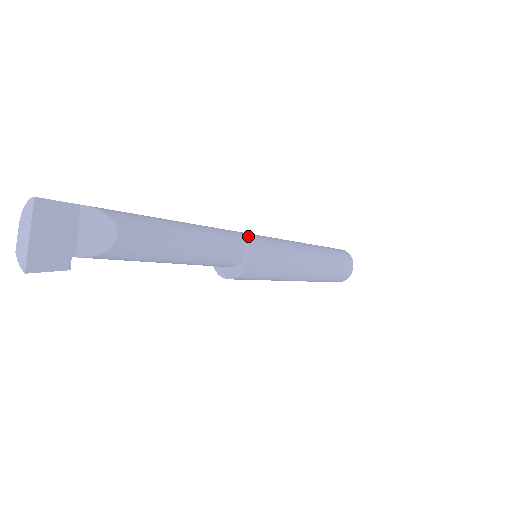
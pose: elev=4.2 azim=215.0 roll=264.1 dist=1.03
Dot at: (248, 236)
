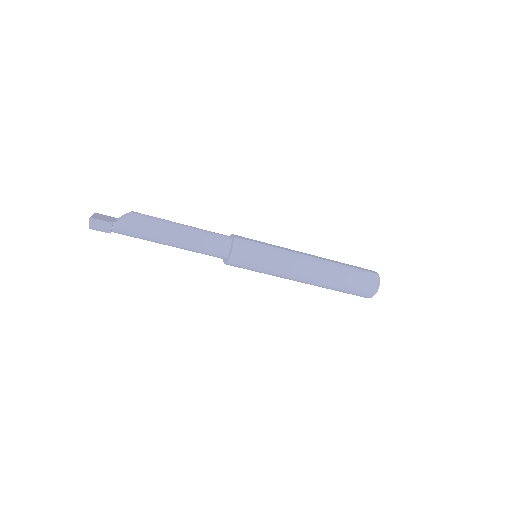
Dot at: occluded
